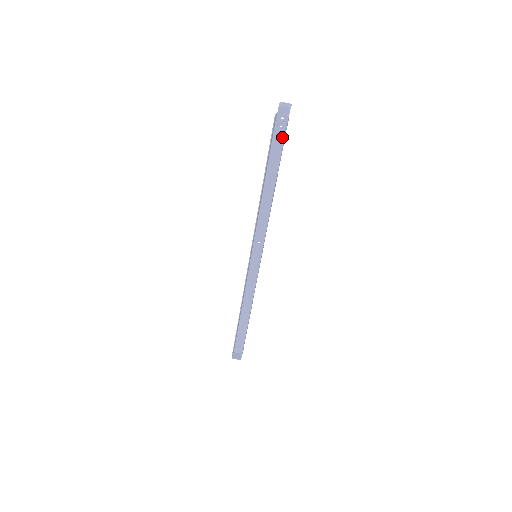
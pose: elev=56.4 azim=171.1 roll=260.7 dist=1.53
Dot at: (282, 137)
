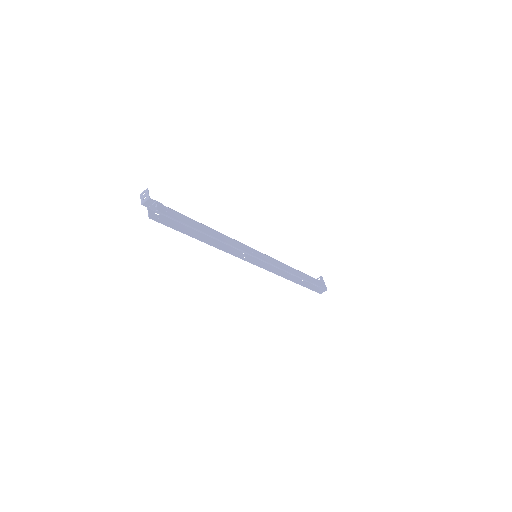
Dot at: (171, 211)
